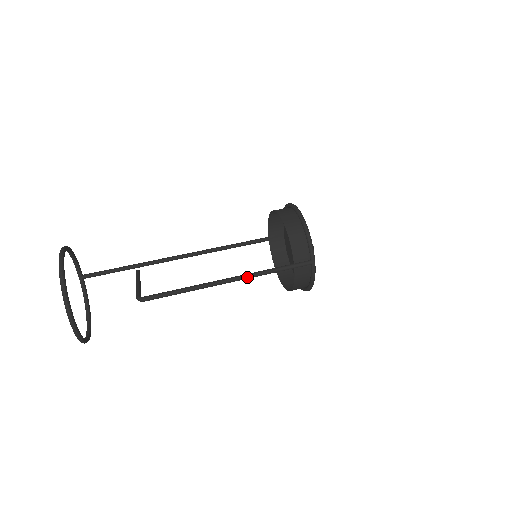
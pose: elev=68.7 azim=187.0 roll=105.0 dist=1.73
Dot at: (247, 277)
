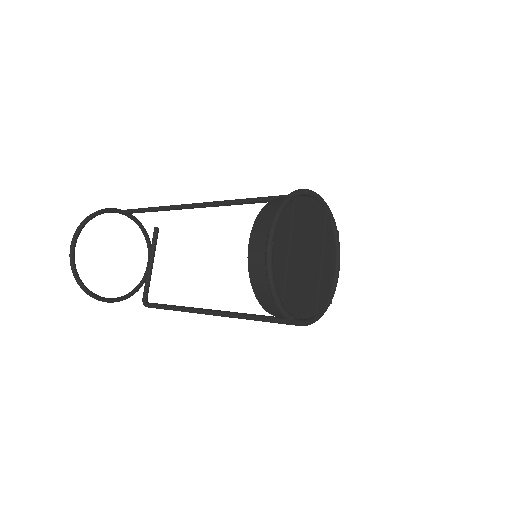
Dot at: occluded
